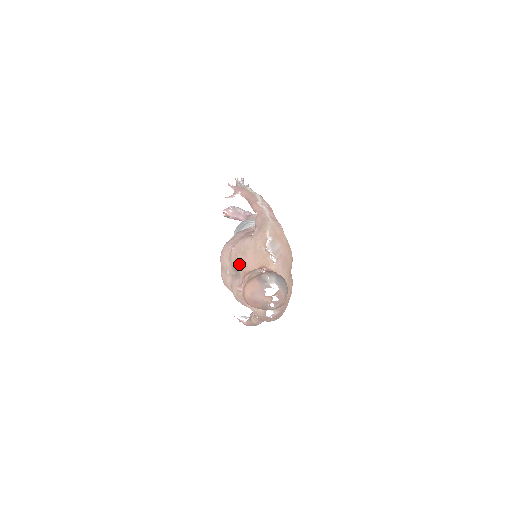
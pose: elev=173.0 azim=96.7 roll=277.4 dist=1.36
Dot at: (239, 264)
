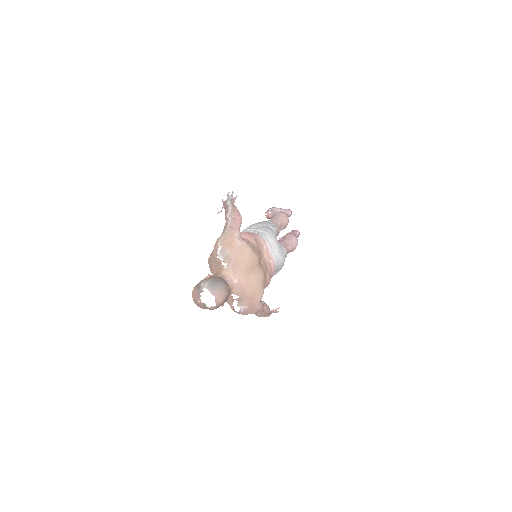
Dot at: (211, 272)
